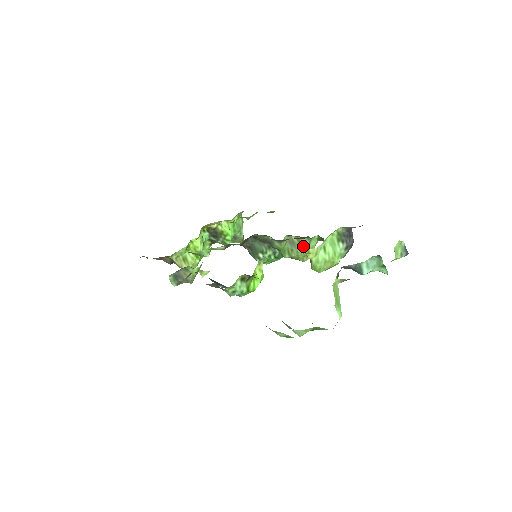
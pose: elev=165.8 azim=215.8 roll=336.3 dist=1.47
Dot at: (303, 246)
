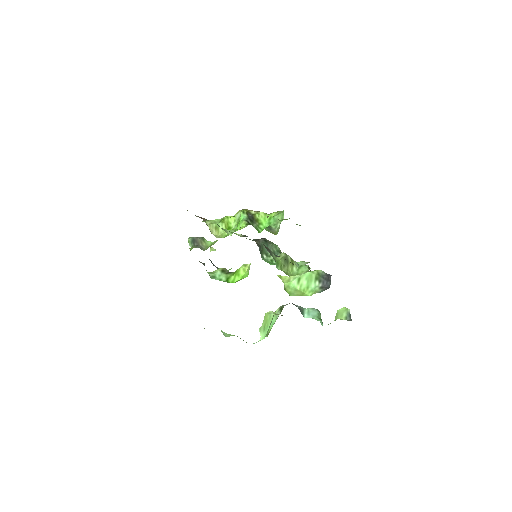
Dot at: (294, 267)
